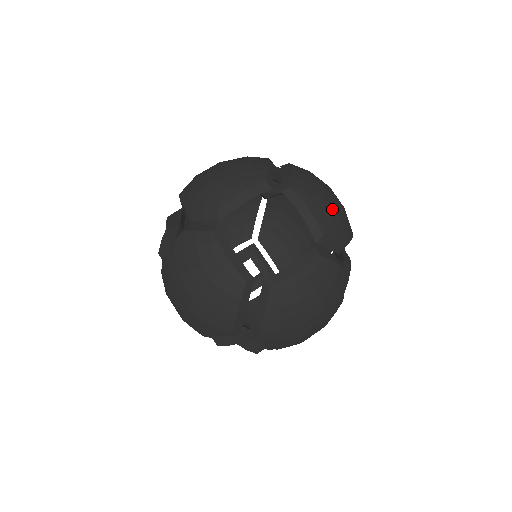
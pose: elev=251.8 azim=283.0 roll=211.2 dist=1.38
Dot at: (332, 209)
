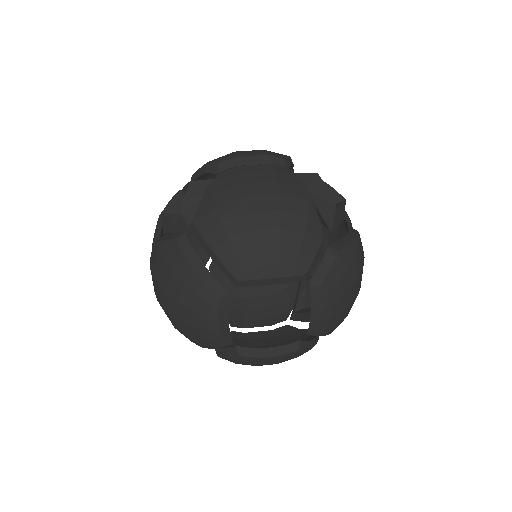
Dot at: (281, 240)
